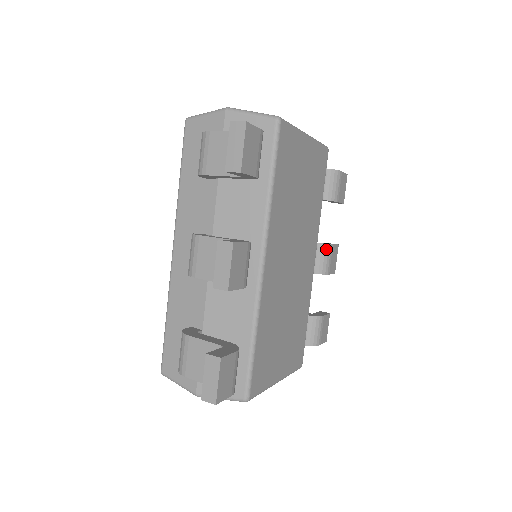
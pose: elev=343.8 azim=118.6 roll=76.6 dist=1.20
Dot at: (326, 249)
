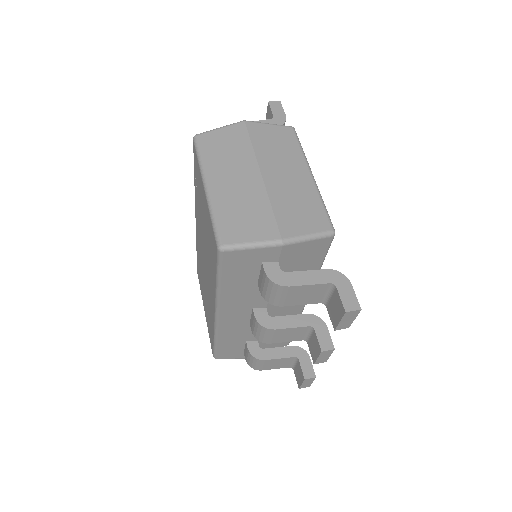
Dot at: occluded
